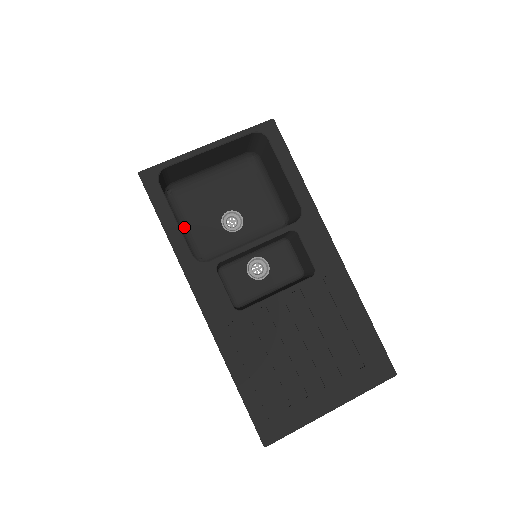
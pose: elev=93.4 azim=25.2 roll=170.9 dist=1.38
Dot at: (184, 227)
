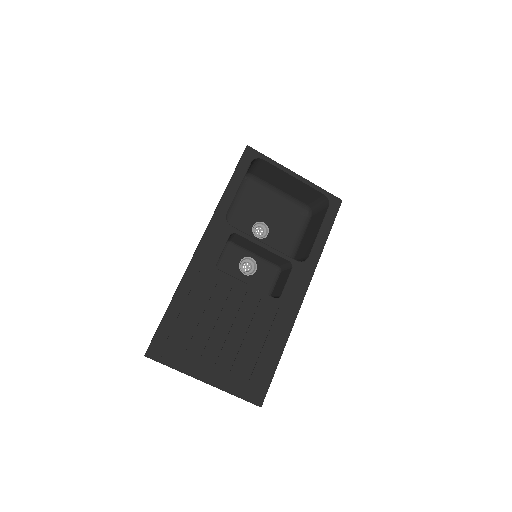
Dot at: (233, 203)
